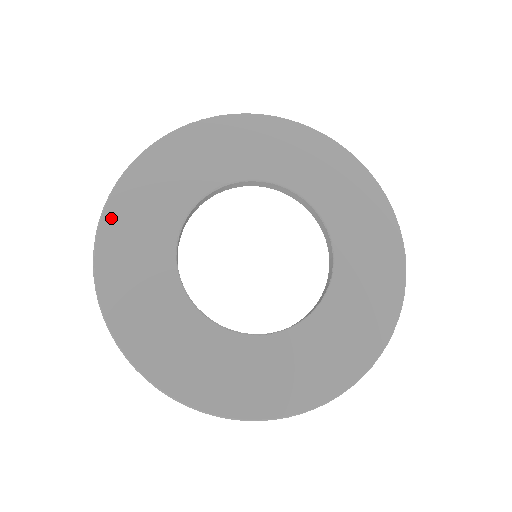
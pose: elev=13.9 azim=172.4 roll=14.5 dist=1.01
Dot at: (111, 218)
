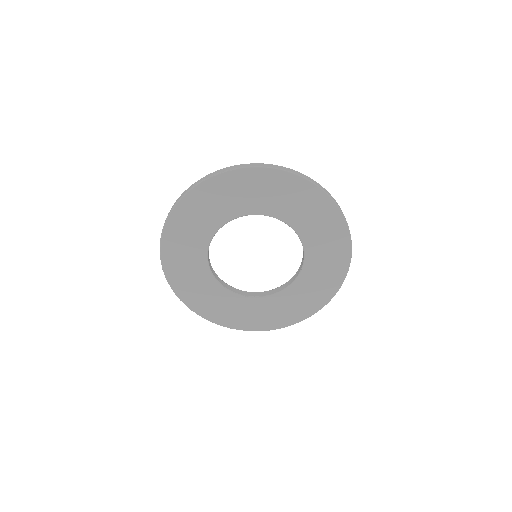
Dot at: (168, 233)
